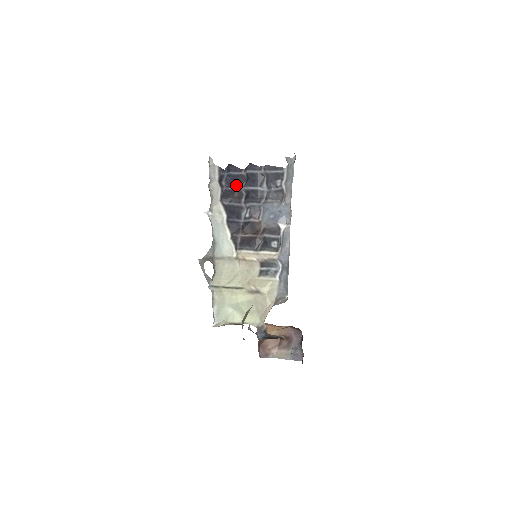
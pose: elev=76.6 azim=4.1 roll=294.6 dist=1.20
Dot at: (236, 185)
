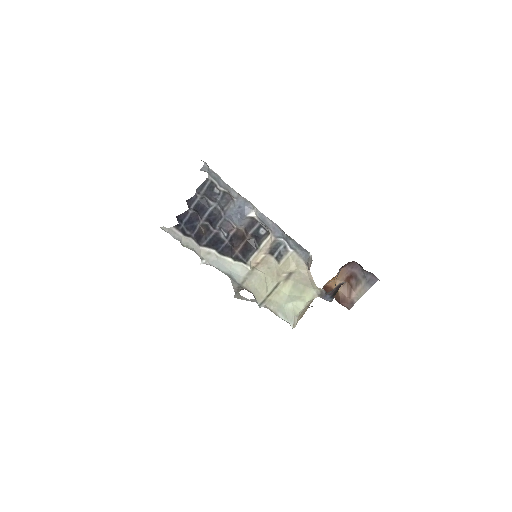
Dot at: (196, 225)
